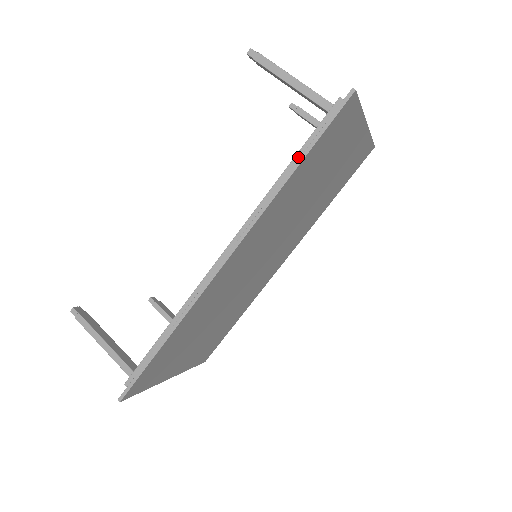
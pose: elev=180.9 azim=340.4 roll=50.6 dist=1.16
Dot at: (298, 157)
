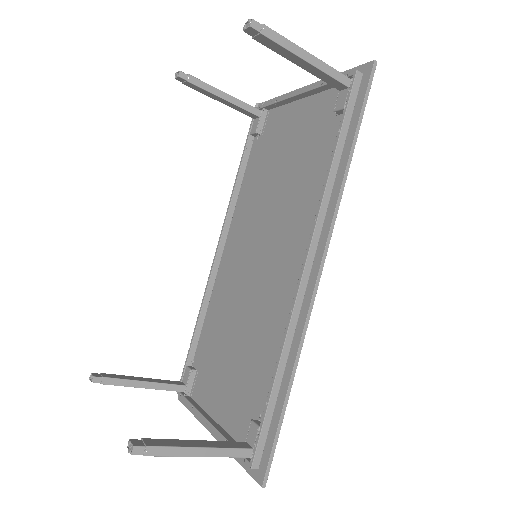
Dot at: (341, 139)
